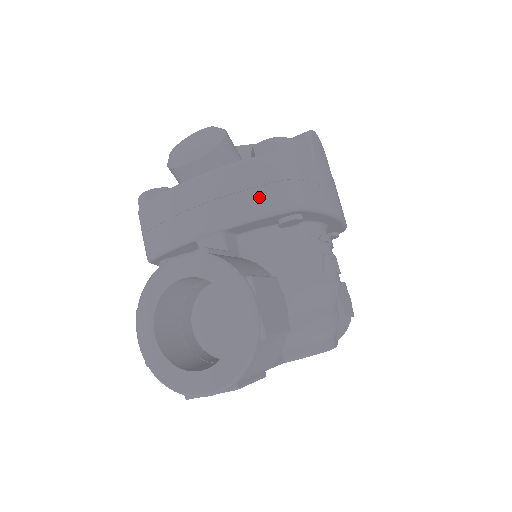
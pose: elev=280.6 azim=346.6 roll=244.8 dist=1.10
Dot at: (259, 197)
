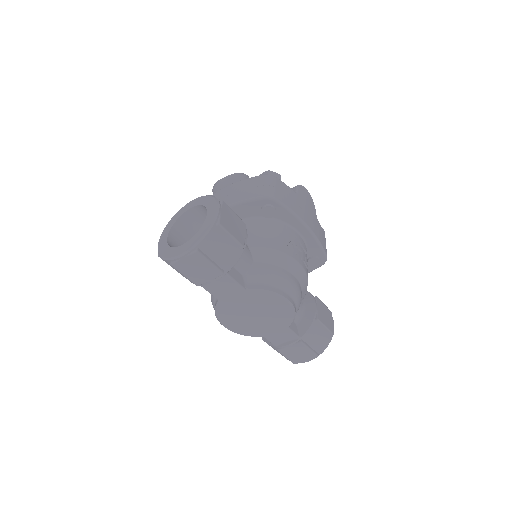
Dot at: (250, 192)
